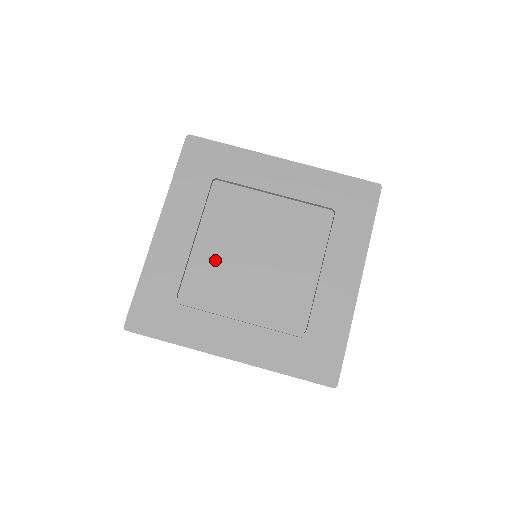
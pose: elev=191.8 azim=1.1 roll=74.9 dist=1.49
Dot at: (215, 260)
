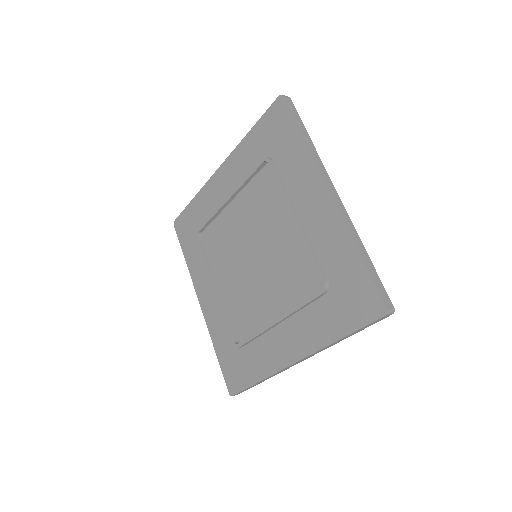
Dot at: (231, 231)
